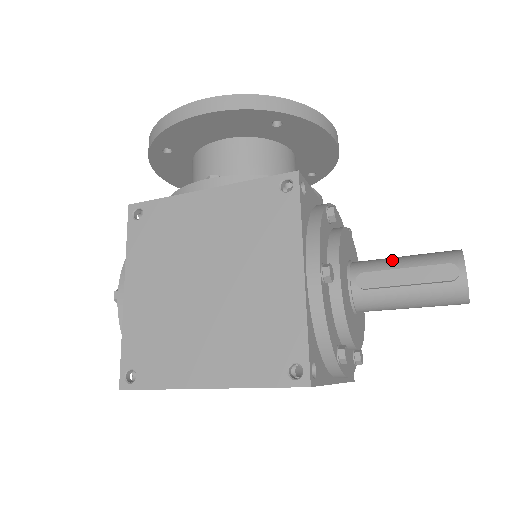
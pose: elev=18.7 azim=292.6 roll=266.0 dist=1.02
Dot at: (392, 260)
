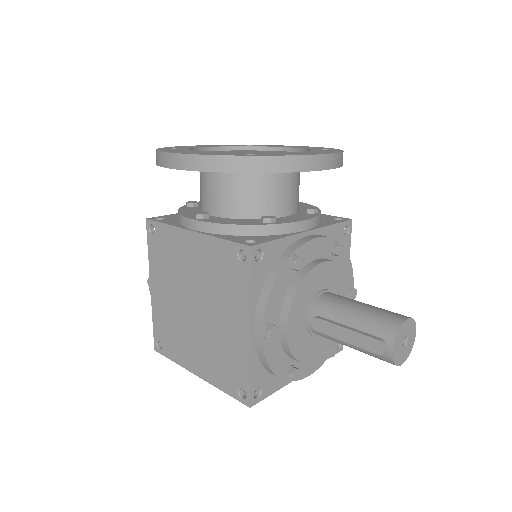
Dot at: (345, 311)
